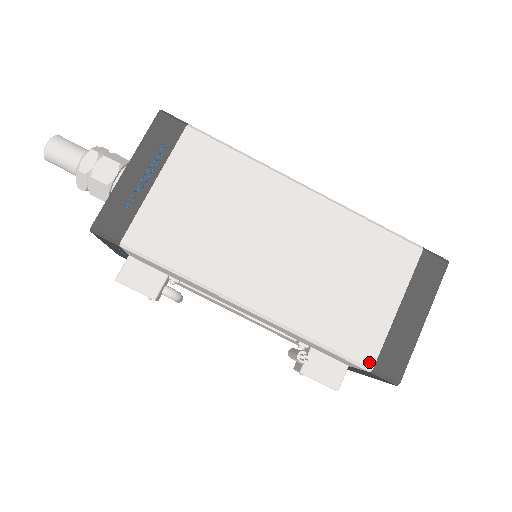
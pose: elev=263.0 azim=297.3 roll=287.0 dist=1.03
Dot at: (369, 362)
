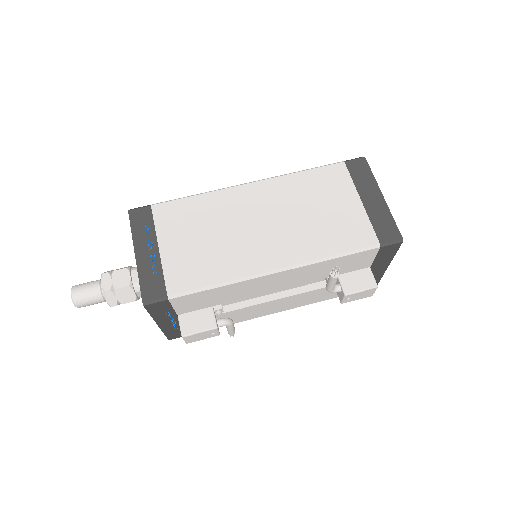
Dot at: (374, 242)
